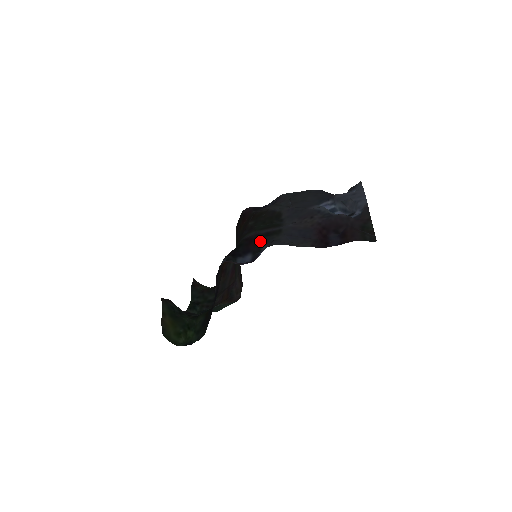
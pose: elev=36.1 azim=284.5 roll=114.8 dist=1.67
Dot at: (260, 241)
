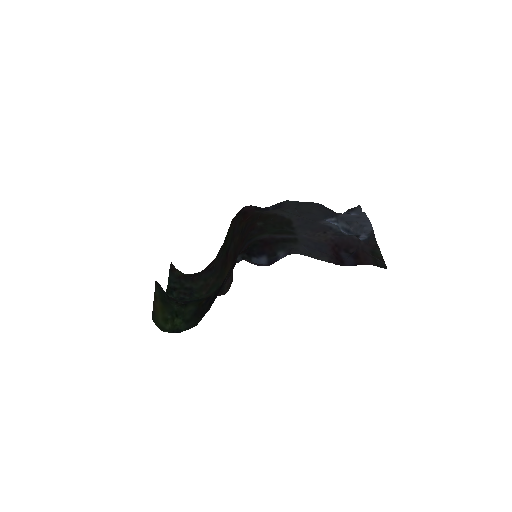
Dot at: (276, 246)
